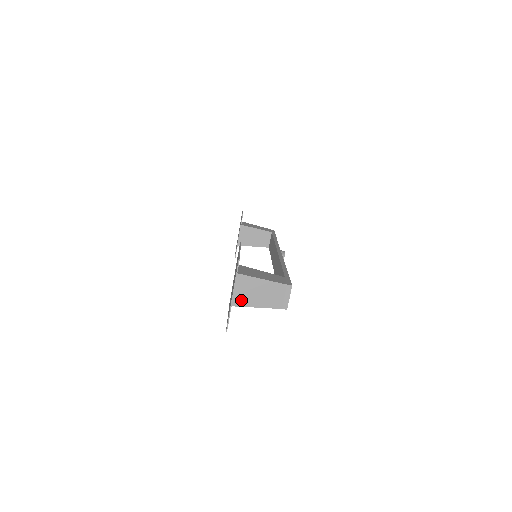
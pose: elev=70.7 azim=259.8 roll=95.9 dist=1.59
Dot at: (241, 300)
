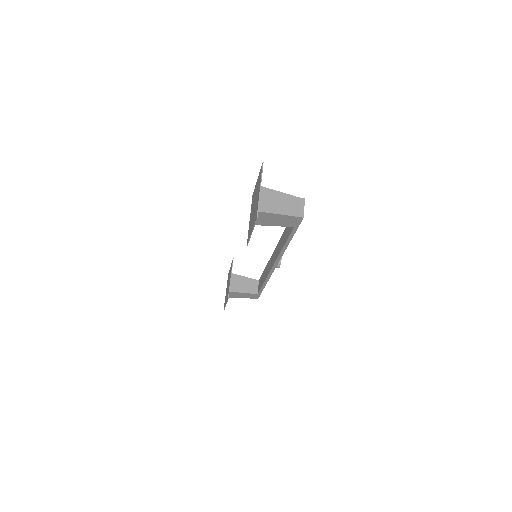
Dot at: (264, 207)
